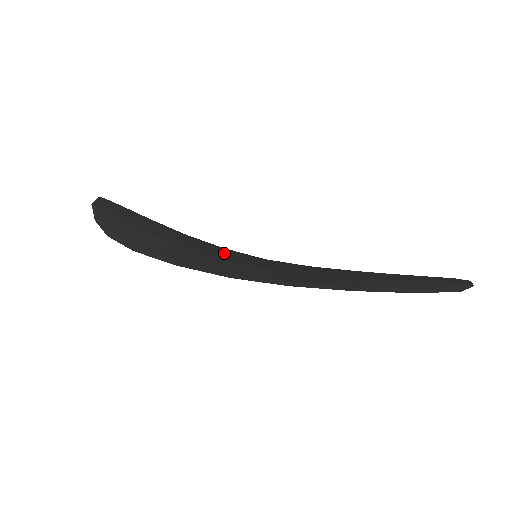
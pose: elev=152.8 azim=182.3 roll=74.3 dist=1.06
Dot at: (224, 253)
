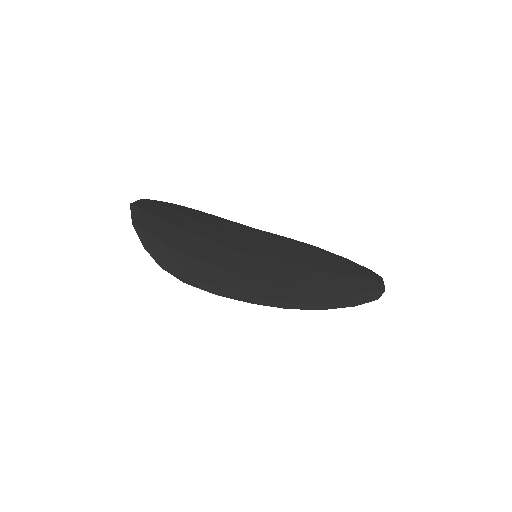
Dot at: (236, 260)
